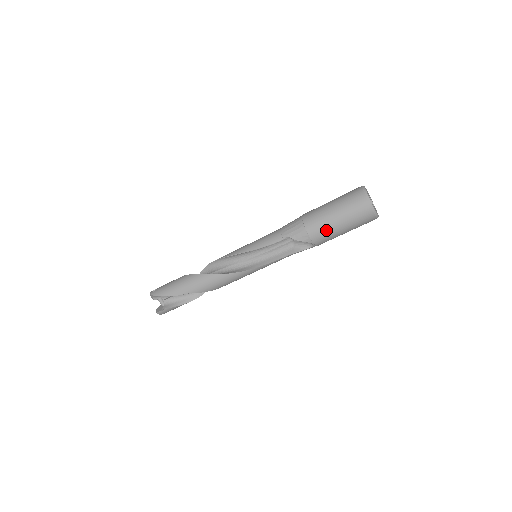
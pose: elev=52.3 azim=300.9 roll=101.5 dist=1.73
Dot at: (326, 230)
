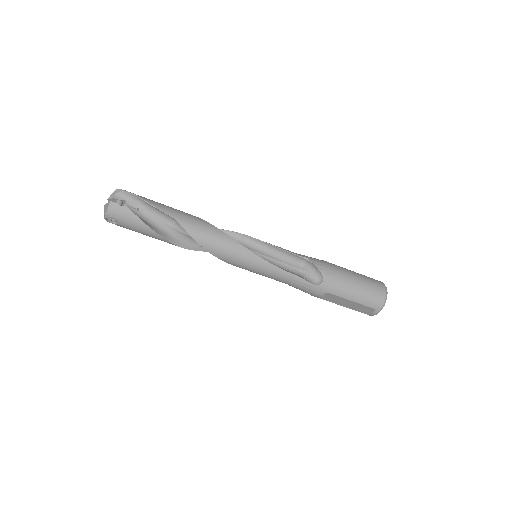
Dot at: (343, 277)
